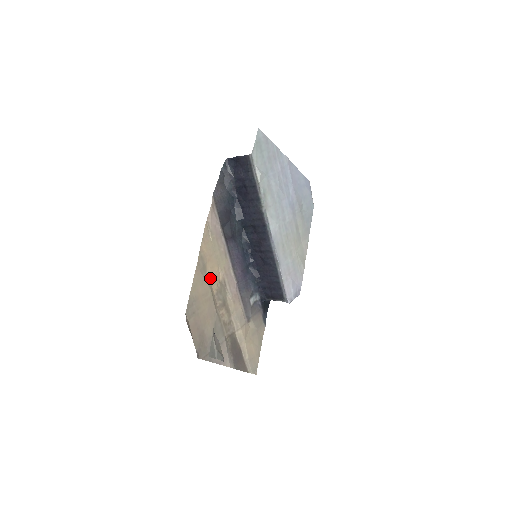
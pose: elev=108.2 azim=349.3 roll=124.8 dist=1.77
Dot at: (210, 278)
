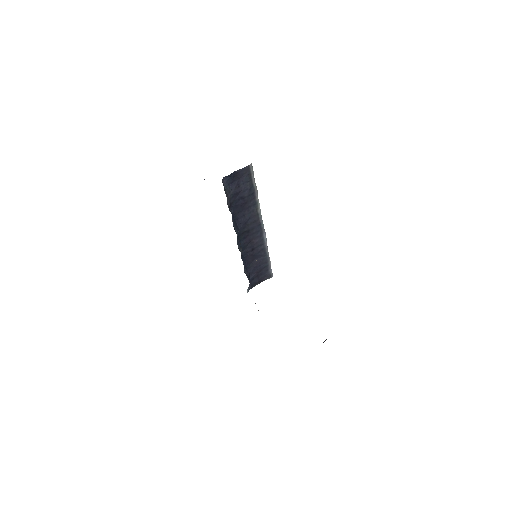
Dot at: occluded
